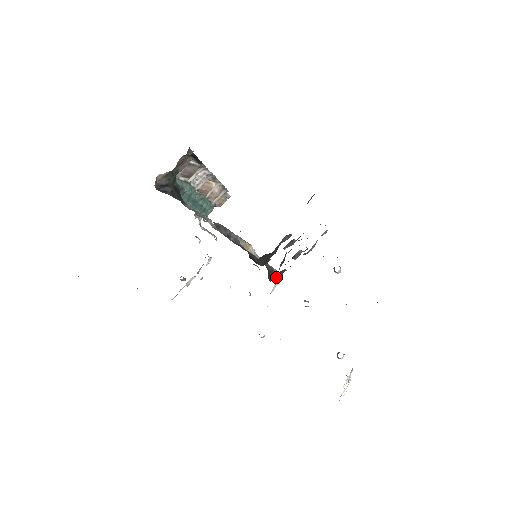
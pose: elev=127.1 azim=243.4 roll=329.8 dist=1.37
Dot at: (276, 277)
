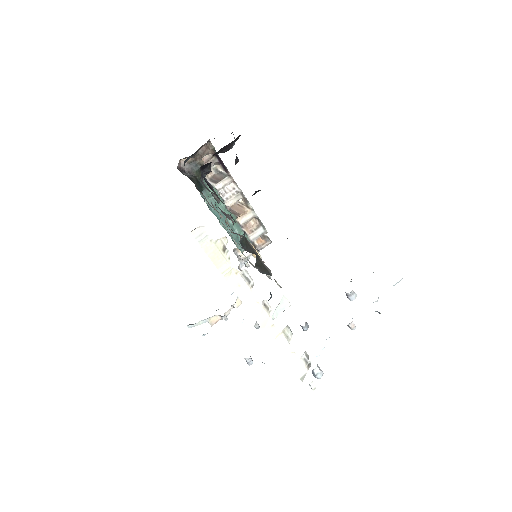
Dot at: (268, 274)
